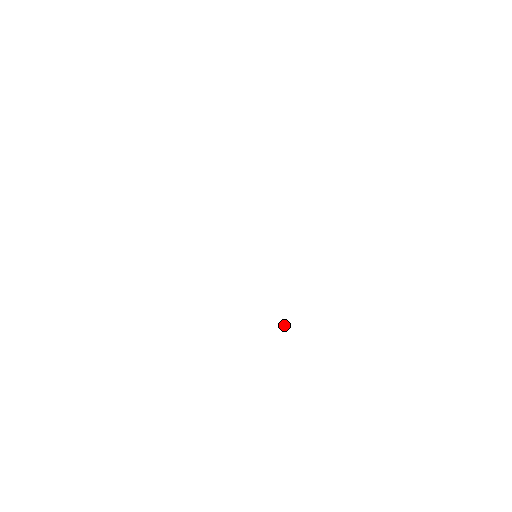
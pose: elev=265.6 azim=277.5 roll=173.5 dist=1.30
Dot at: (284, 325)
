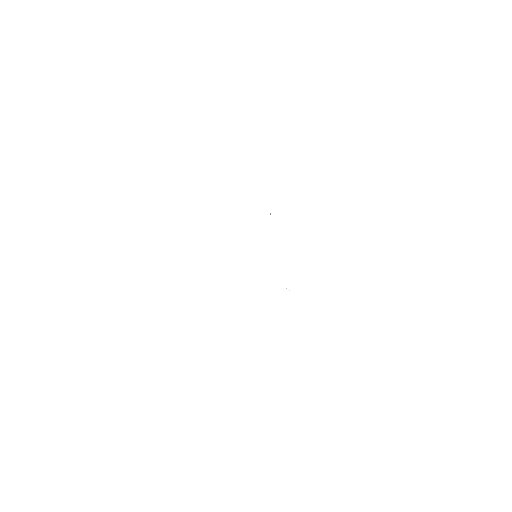
Dot at: occluded
